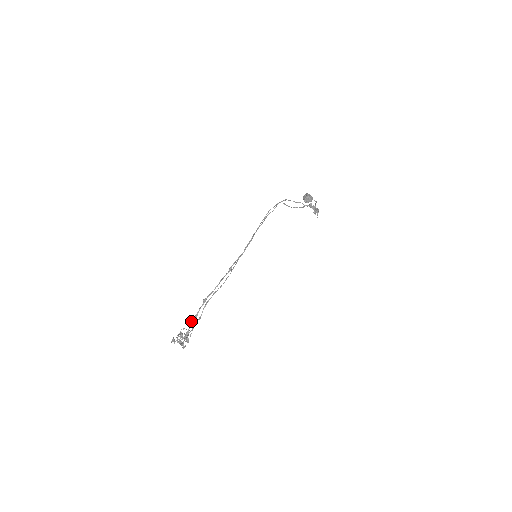
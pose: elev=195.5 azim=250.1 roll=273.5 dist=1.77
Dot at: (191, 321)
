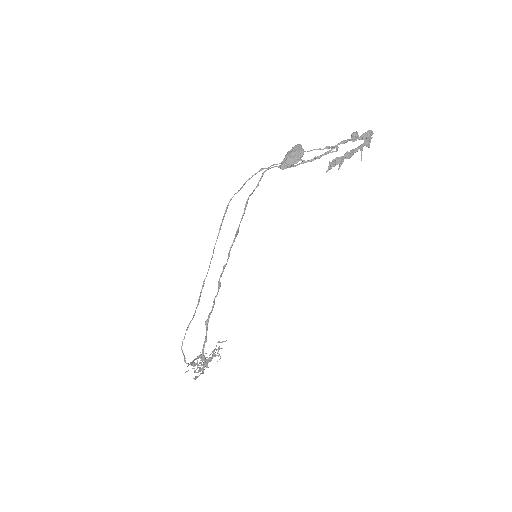
Dot at: (203, 345)
